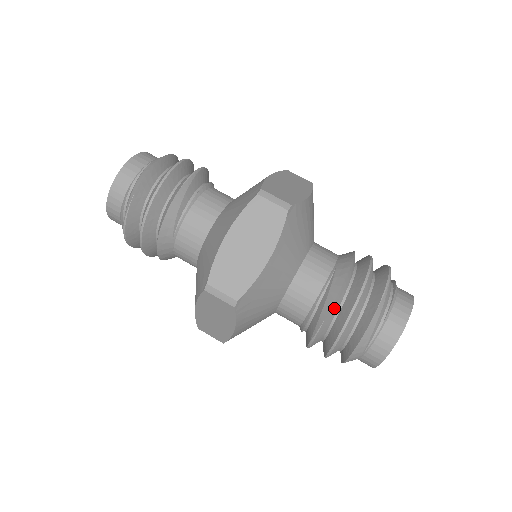
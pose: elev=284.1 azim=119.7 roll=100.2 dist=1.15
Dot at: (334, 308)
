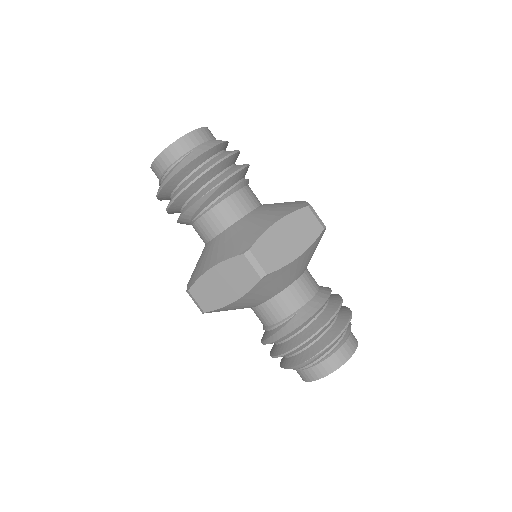
Dot at: (279, 340)
